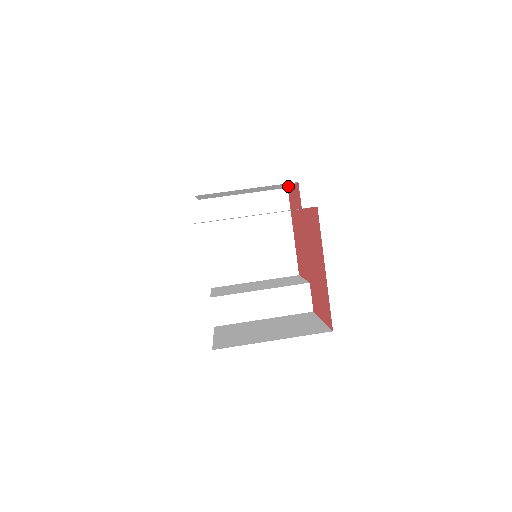
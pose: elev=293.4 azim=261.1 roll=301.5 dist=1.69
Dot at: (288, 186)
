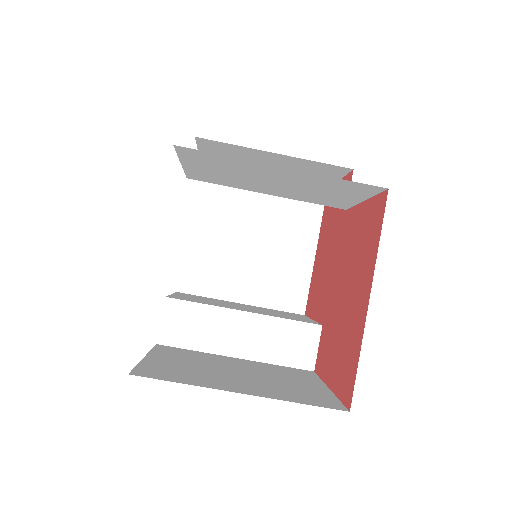
Dot at: occluded
